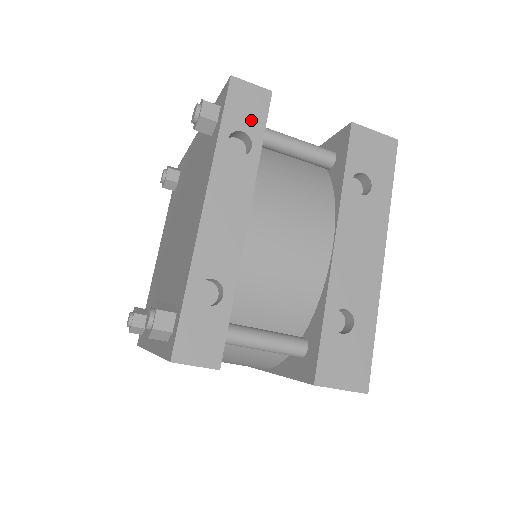
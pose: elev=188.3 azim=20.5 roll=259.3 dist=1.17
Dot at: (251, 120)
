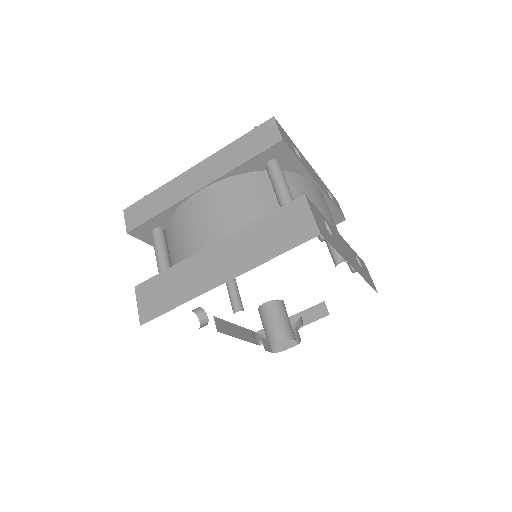
Dot at: (336, 204)
